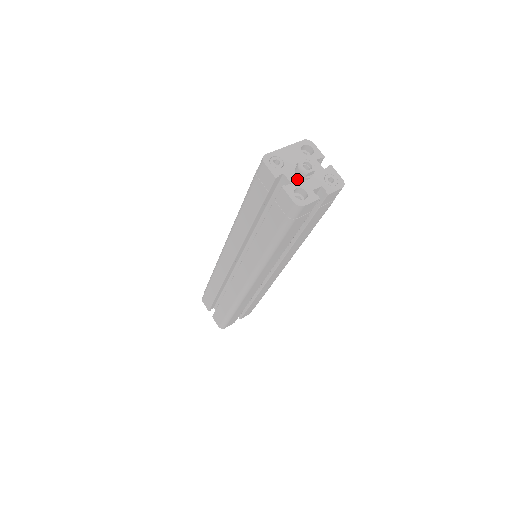
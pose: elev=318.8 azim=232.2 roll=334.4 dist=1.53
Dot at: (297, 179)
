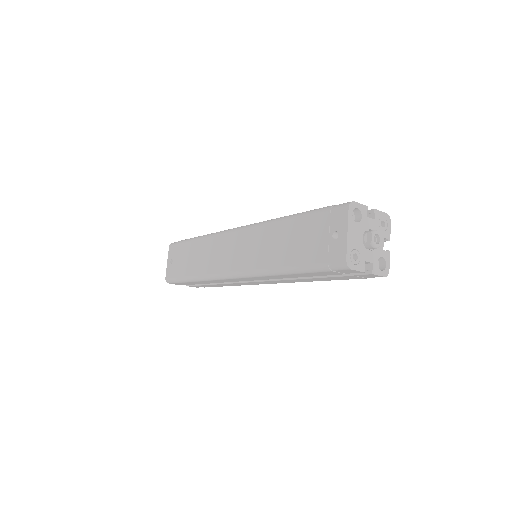
Dot at: (372, 254)
